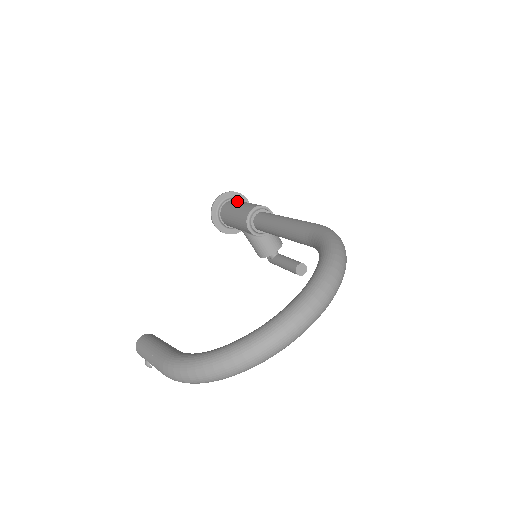
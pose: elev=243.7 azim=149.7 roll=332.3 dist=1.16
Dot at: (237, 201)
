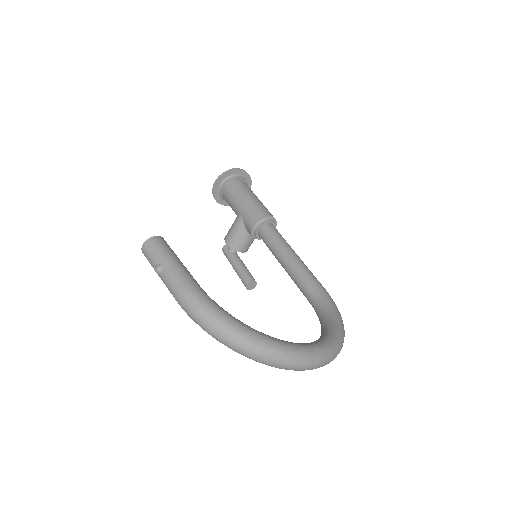
Dot at: occluded
